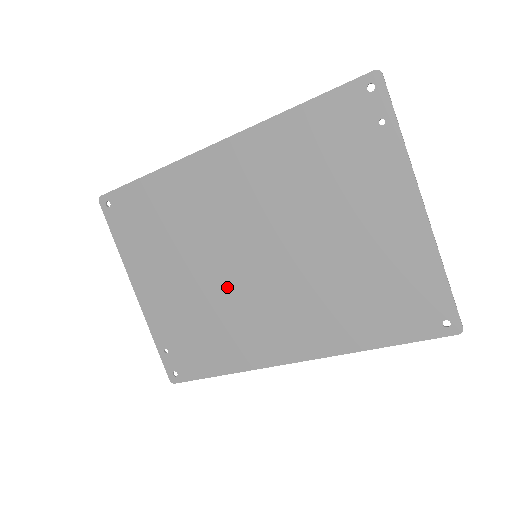
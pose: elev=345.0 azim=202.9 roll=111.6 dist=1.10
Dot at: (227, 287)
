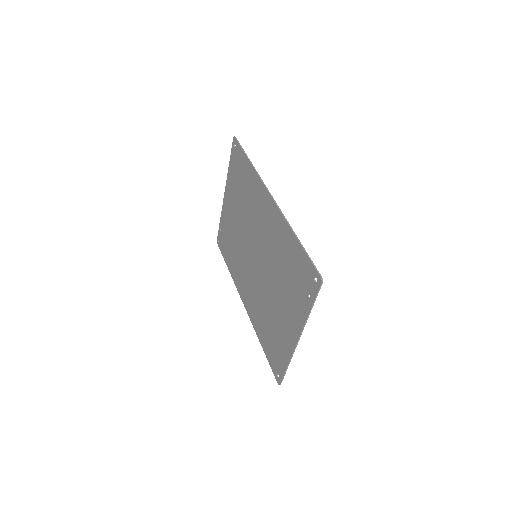
Dot at: (244, 248)
